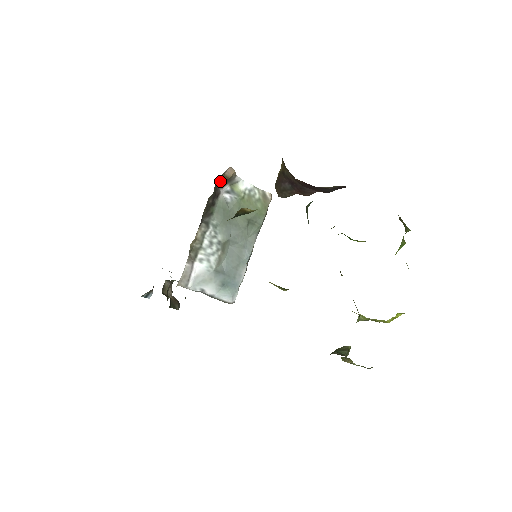
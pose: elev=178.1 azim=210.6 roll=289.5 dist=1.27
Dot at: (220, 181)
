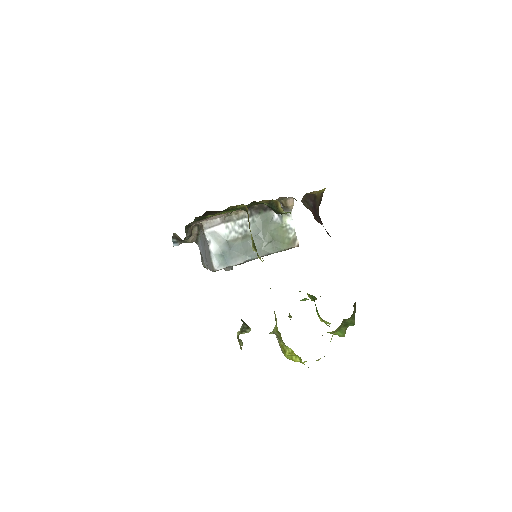
Dot at: (281, 204)
